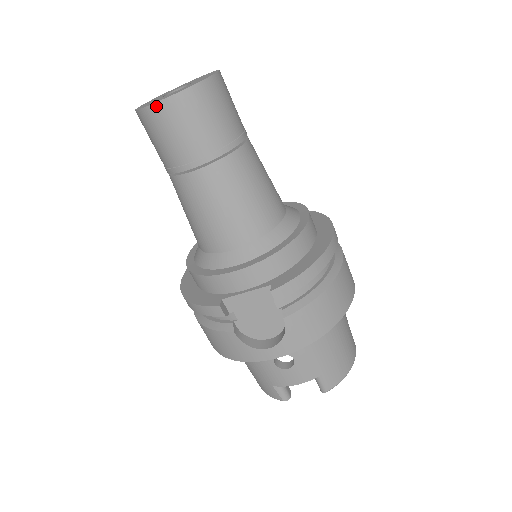
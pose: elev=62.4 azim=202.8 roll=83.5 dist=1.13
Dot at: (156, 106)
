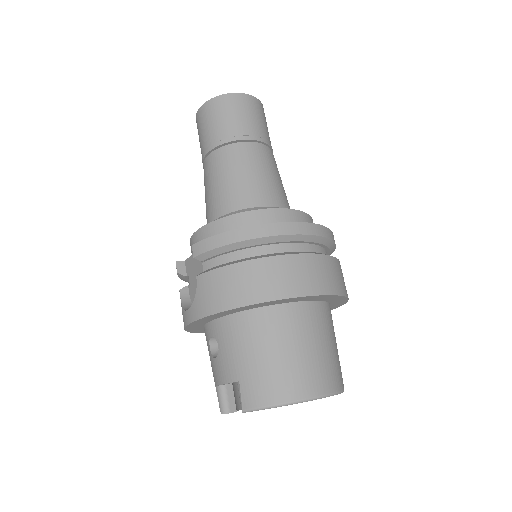
Dot at: (196, 117)
